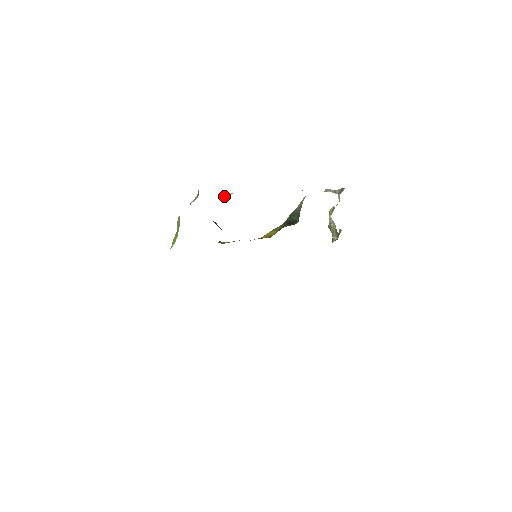
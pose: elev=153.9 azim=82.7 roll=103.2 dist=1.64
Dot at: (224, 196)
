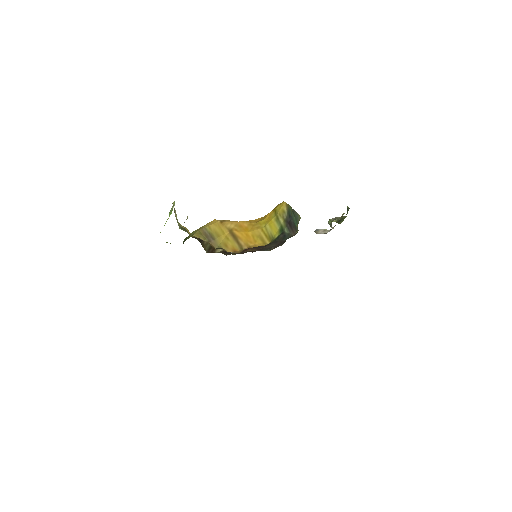
Dot at: occluded
